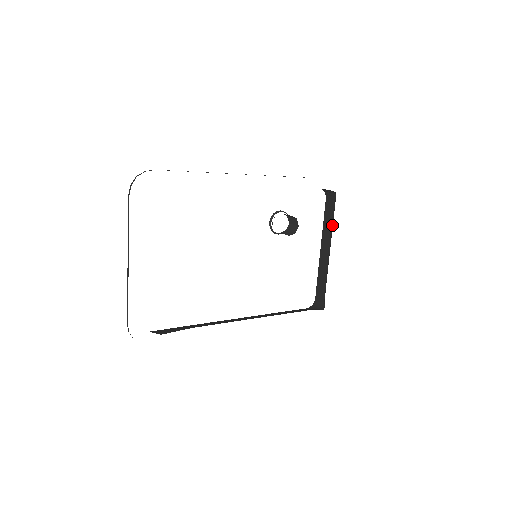
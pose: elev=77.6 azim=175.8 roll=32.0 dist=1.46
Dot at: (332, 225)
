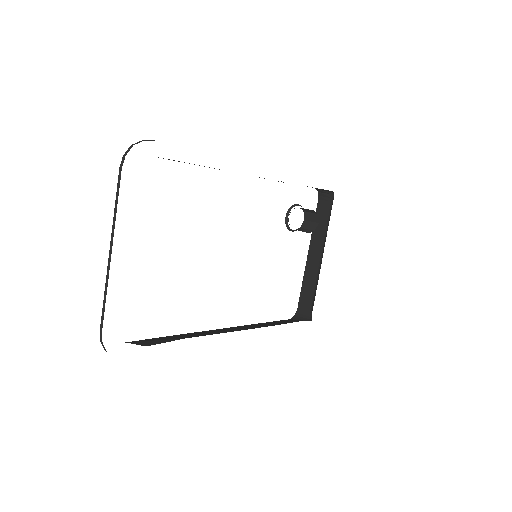
Dot at: (326, 228)
